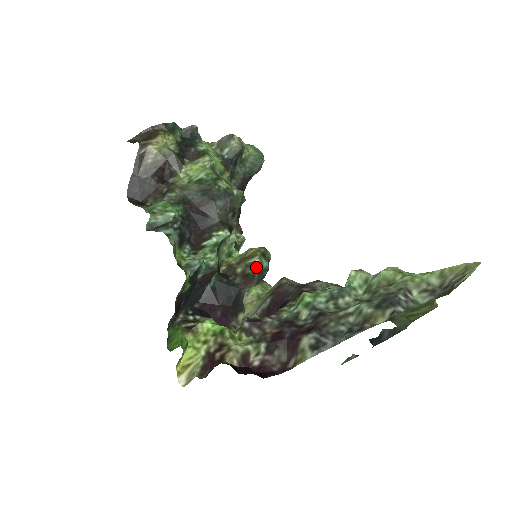
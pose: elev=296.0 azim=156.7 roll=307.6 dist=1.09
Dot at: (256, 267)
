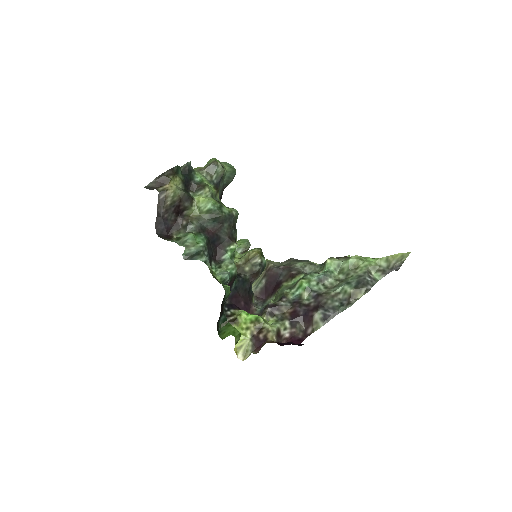
Dot at: (260, 265)
